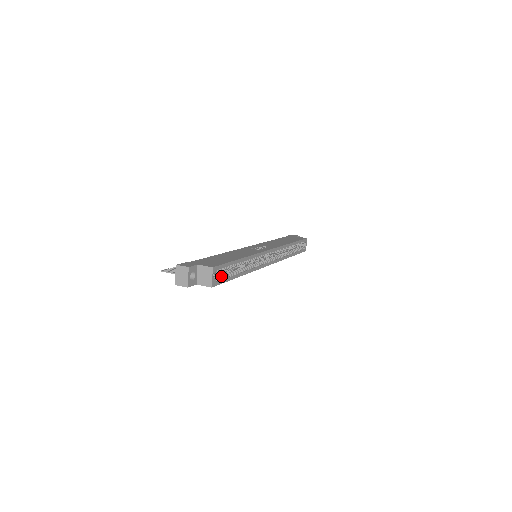
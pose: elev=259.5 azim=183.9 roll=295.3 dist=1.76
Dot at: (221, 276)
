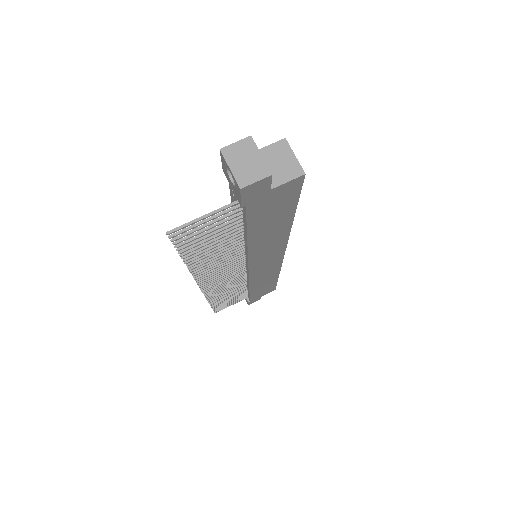
Dot at: occluded
